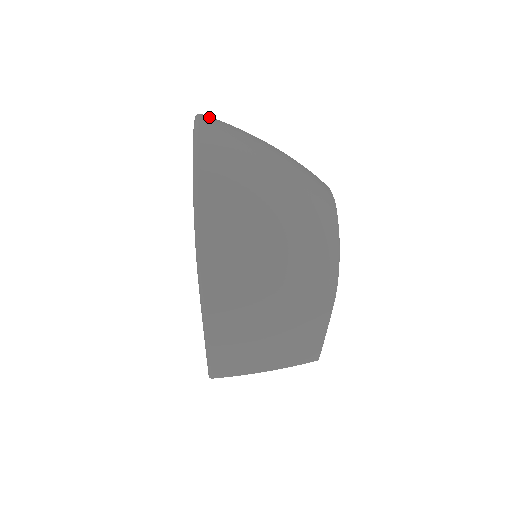
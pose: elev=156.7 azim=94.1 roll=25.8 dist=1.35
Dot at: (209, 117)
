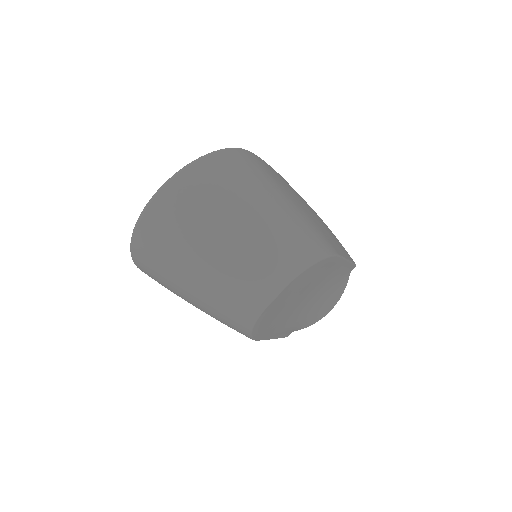
Dot at: (192, 175)
